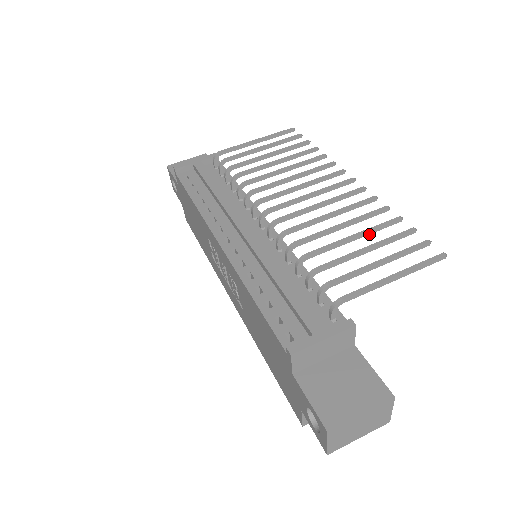
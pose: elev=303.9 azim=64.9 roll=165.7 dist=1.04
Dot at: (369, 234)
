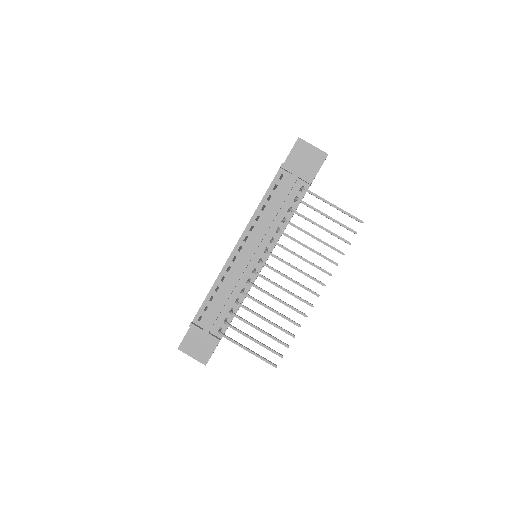
Dot at: (274, 326)
